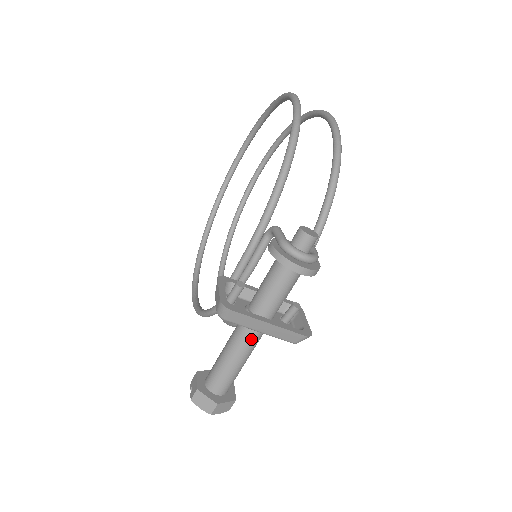
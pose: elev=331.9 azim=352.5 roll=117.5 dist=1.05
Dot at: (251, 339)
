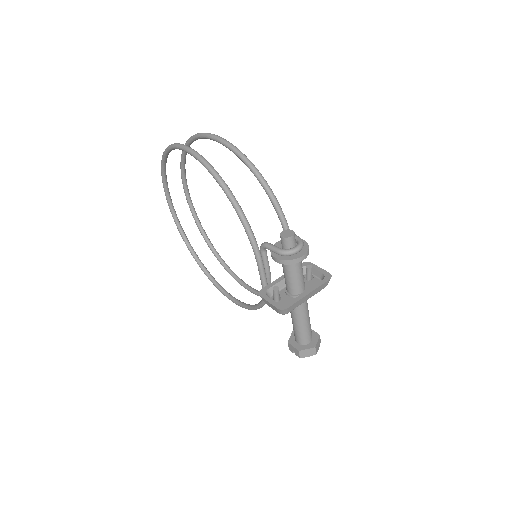
Dot at: (304, 306)
